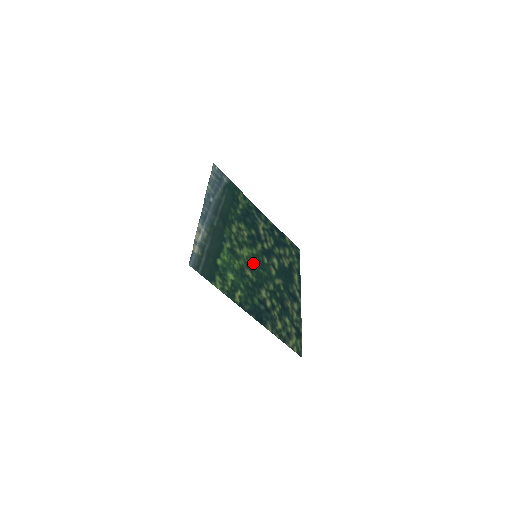
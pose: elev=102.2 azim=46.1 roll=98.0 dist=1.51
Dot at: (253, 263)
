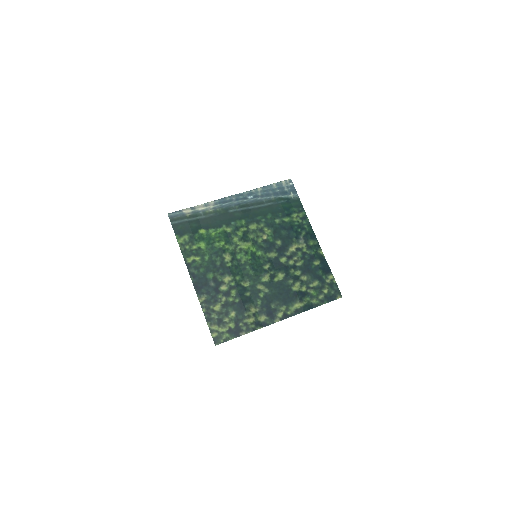
Dot at: (244, 257)
